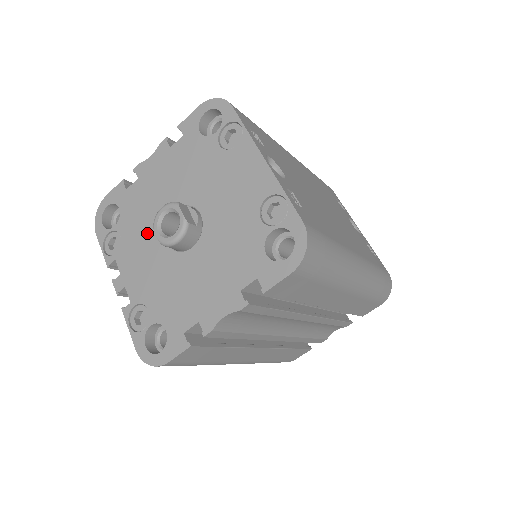
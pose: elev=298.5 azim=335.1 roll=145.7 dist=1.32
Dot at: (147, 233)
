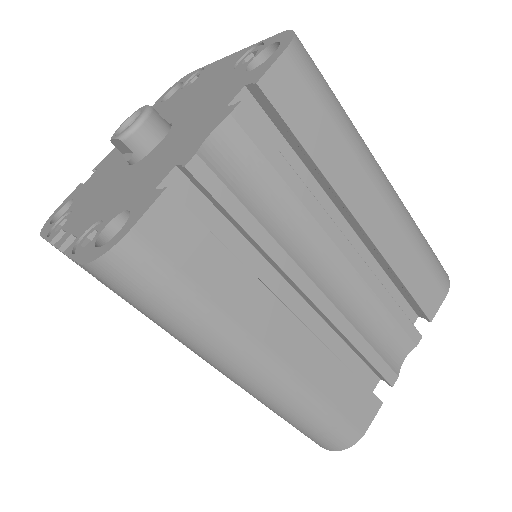
Dot at: (105, 182)
